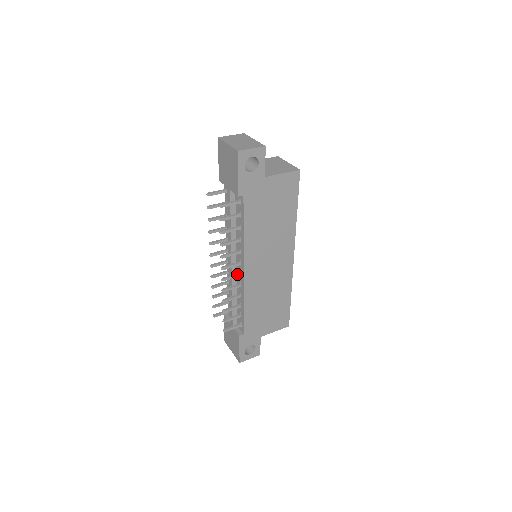
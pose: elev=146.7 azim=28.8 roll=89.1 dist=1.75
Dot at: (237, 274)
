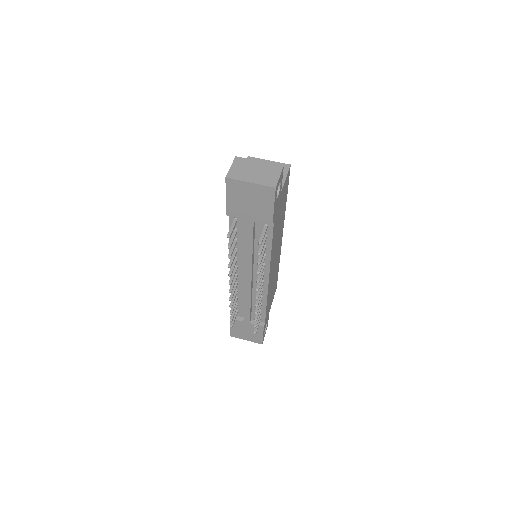
Dot at: (261, 284)
